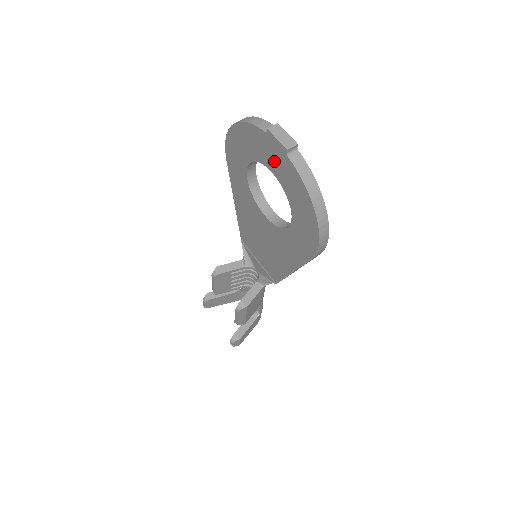
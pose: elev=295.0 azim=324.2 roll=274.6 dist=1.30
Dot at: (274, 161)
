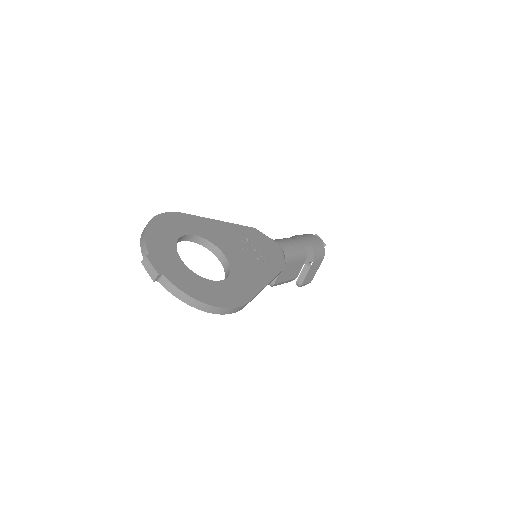
Dot at: occluded
